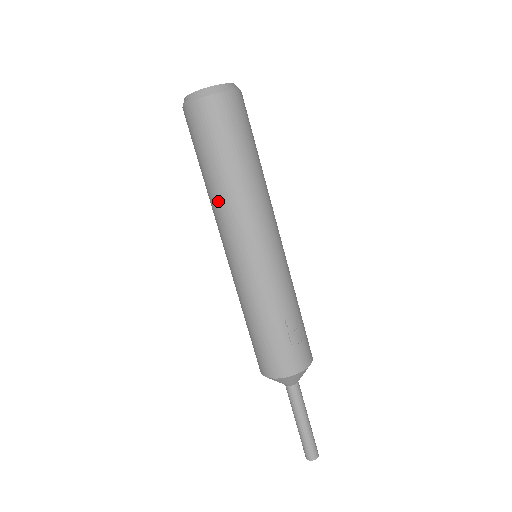
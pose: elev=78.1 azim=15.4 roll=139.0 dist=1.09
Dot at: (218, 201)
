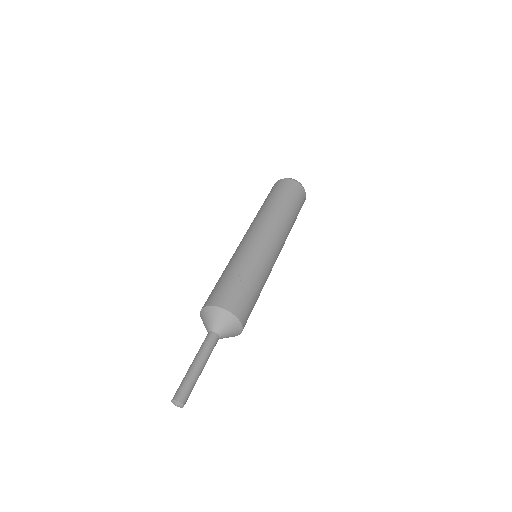
Dot at: (256, 216)
